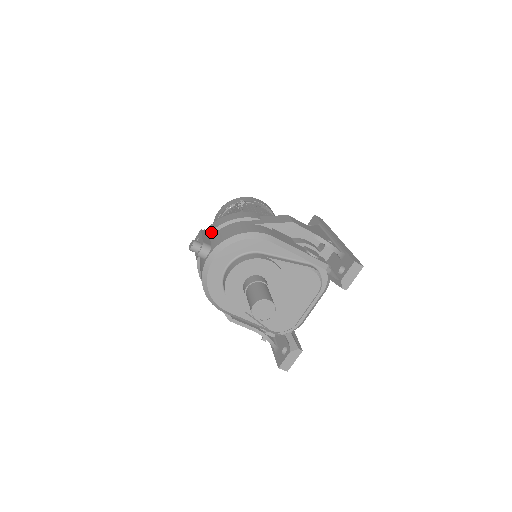
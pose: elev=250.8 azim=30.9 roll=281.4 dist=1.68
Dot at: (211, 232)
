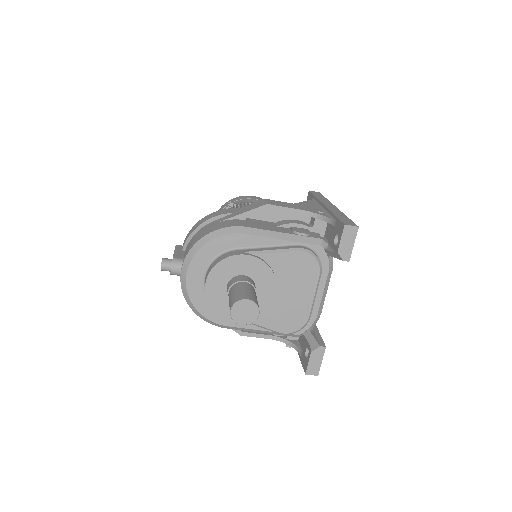
Dot at: (184, 244)
